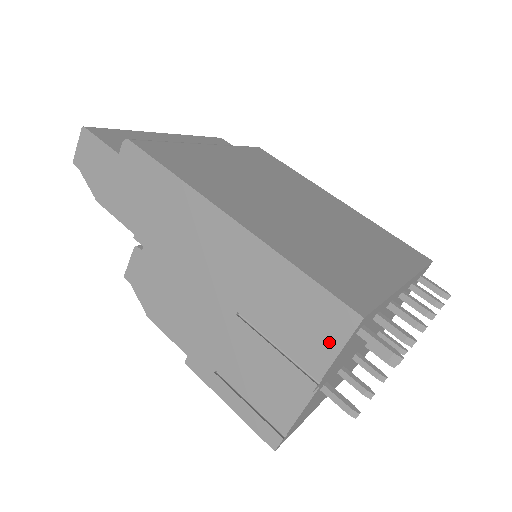
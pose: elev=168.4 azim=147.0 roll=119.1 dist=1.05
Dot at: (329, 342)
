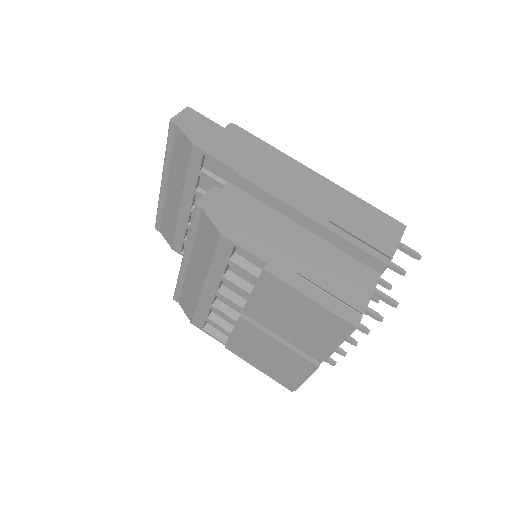
Dot at: (392, 237)
